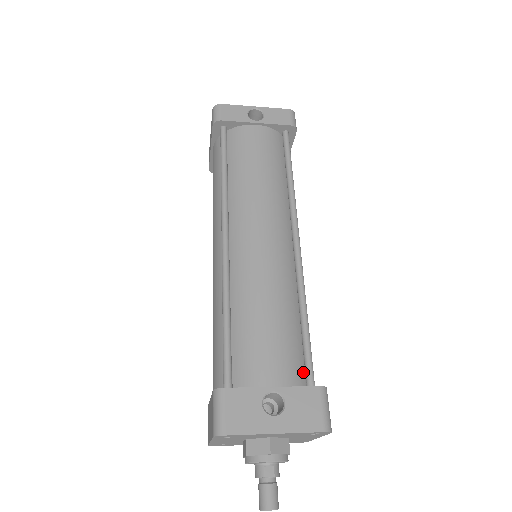
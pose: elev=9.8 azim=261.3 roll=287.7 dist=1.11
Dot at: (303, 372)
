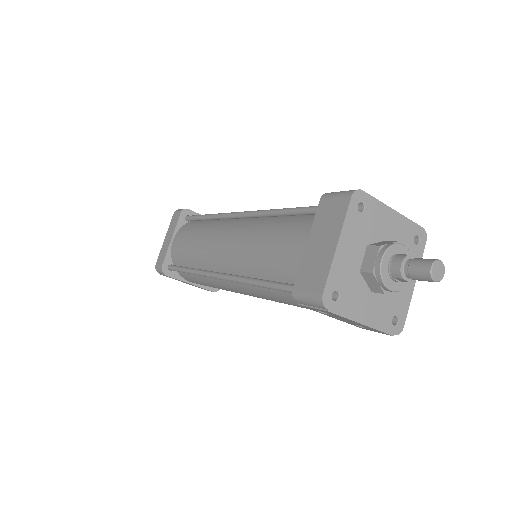
Dot at: occluded
